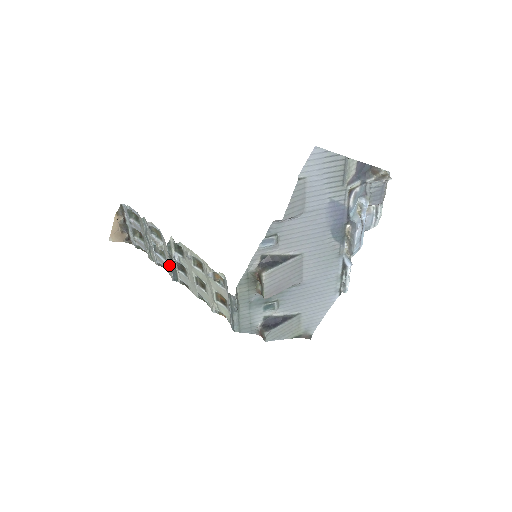
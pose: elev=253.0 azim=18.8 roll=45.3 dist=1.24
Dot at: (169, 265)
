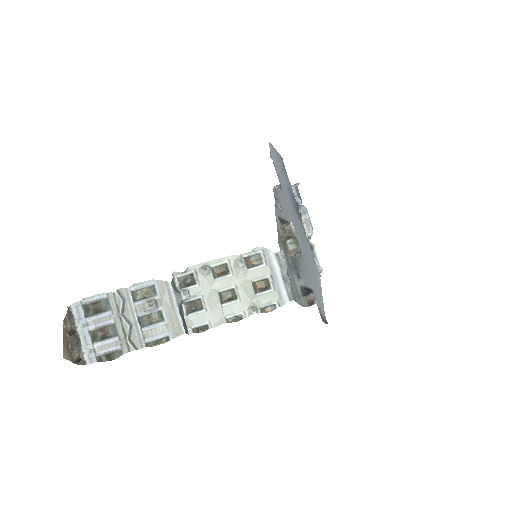
Dot at: (174, 316)
